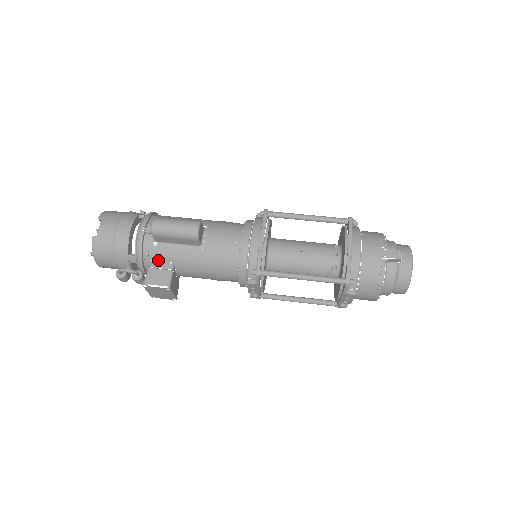
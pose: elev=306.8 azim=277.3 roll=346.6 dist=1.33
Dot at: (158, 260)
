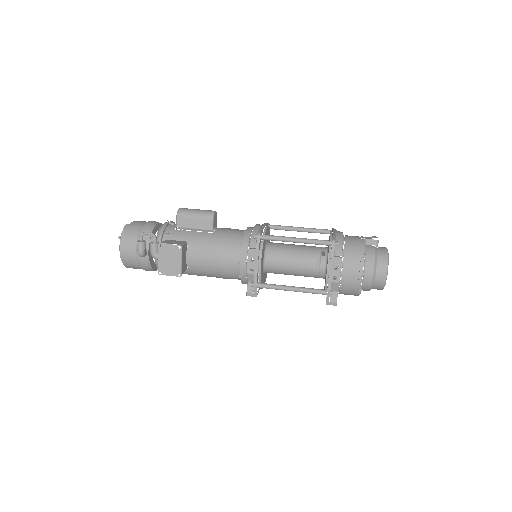
Dot at: (175, 239)
